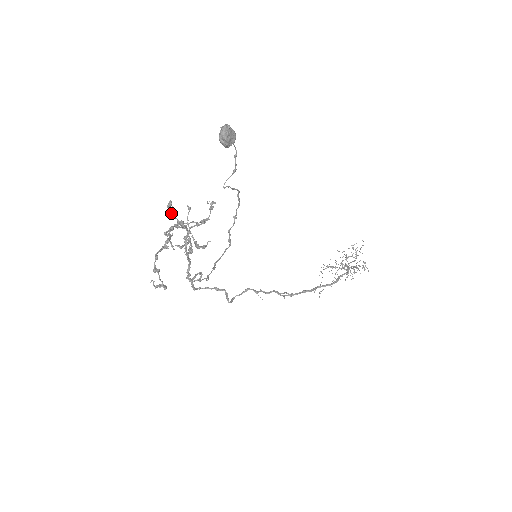
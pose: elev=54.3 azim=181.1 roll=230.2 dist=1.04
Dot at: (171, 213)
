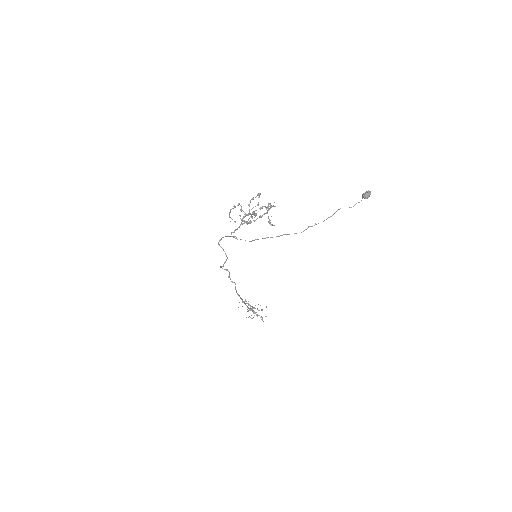
Dot at: (252, 198)
